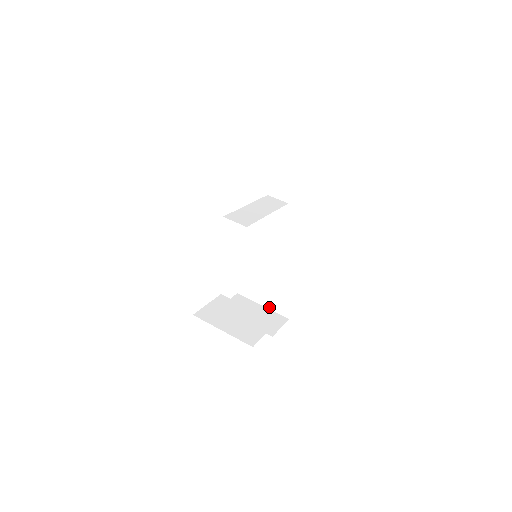
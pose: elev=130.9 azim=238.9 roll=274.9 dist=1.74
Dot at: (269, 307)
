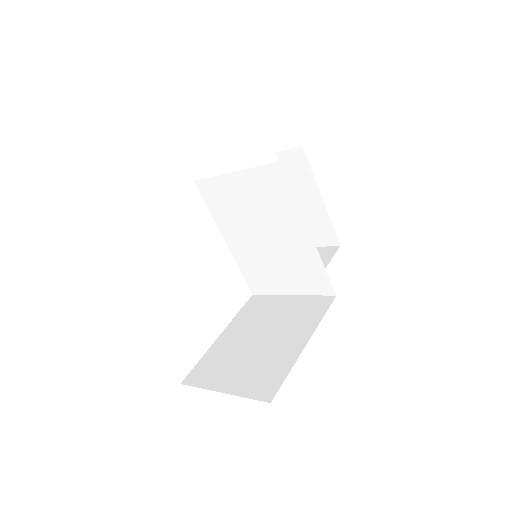
Dot at: (234, 391)
